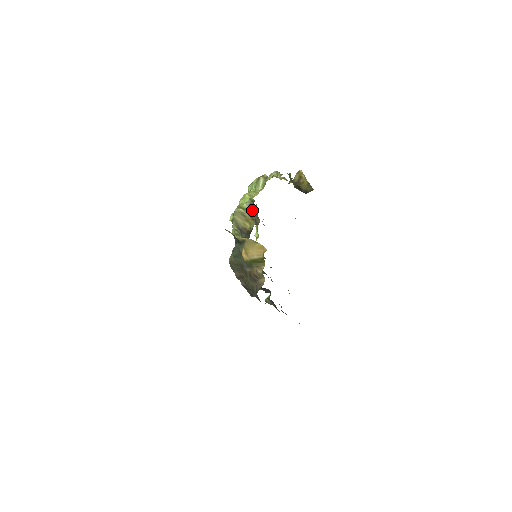
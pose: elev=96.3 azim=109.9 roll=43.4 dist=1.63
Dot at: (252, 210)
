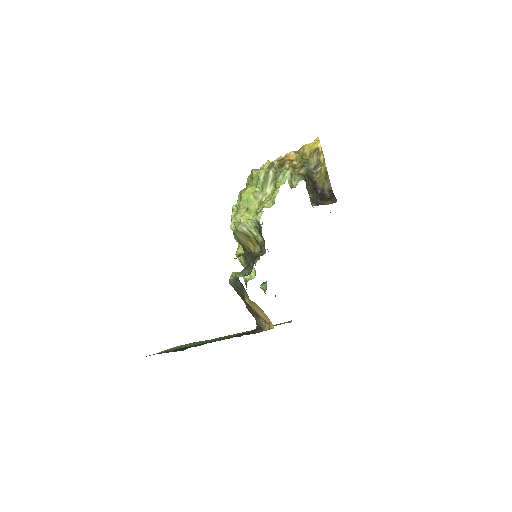
Dot at: (258, 234)
